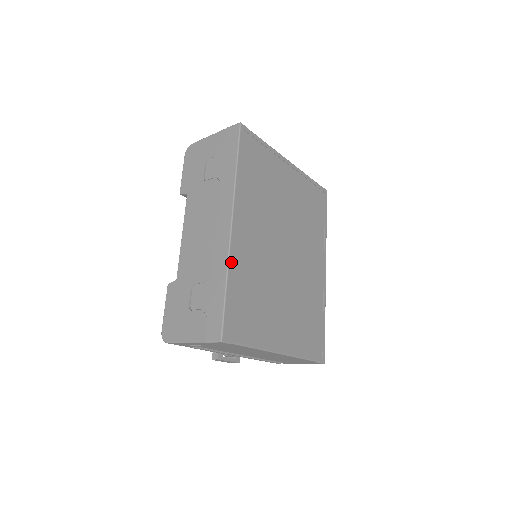
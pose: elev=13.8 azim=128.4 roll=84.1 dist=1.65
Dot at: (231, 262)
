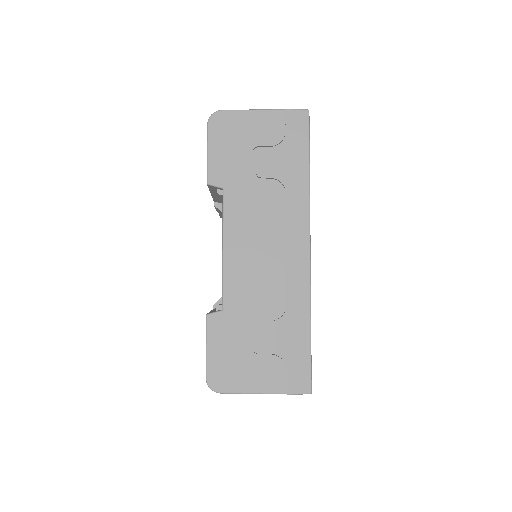
Dot at: (310, 297)
